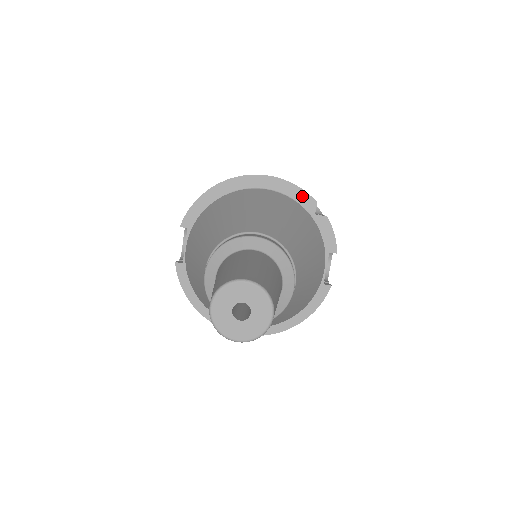
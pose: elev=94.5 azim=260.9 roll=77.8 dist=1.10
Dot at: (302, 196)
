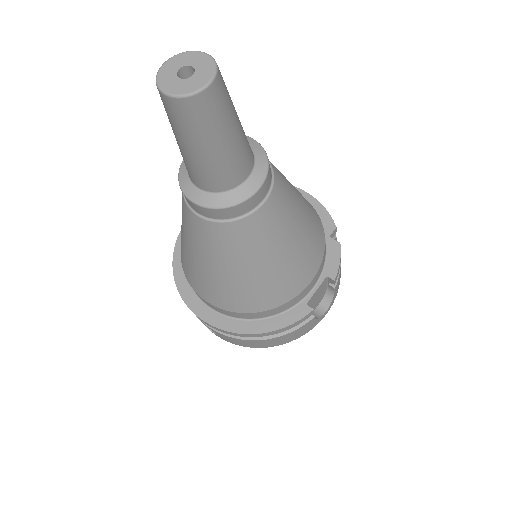
Dot at: (325, 217)
